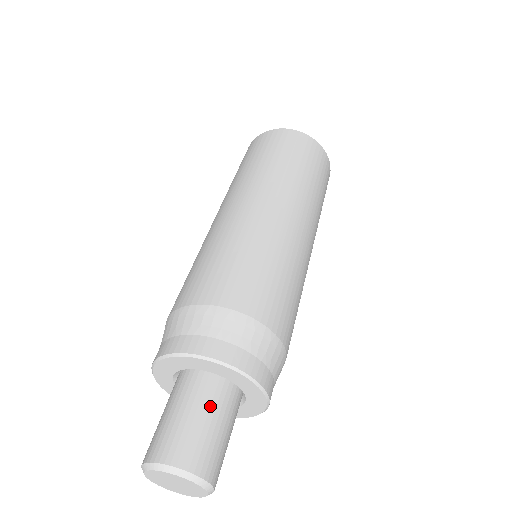
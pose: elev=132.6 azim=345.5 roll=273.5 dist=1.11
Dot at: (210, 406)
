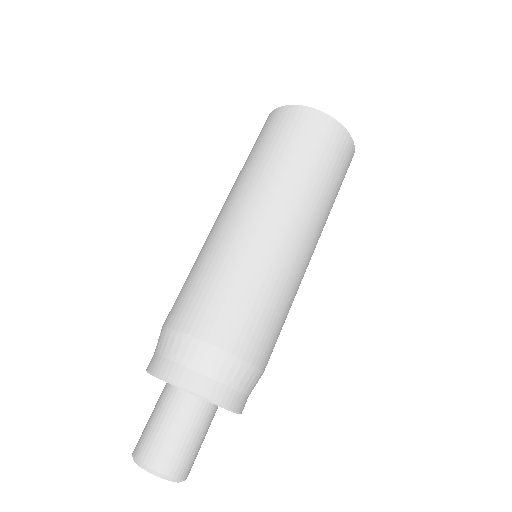
Dot at: (203, 428)
